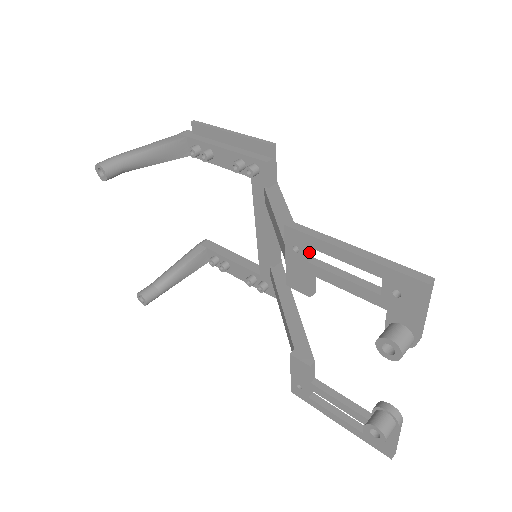
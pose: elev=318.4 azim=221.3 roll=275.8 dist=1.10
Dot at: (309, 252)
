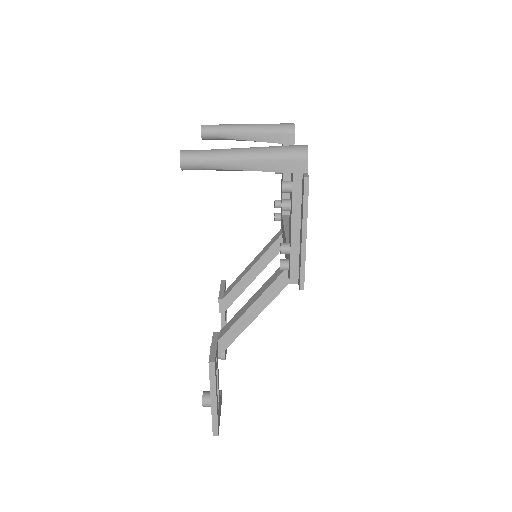
Dot at: occluded
